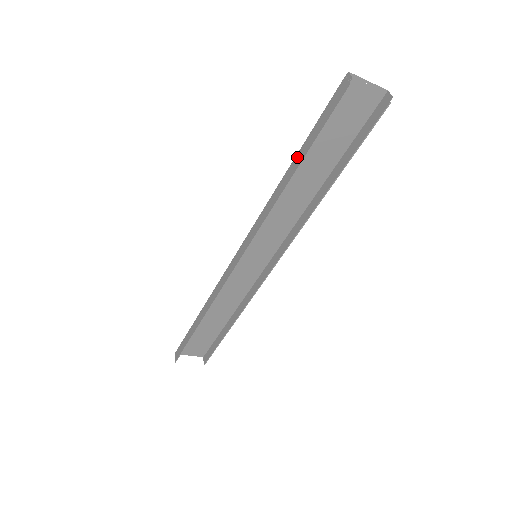
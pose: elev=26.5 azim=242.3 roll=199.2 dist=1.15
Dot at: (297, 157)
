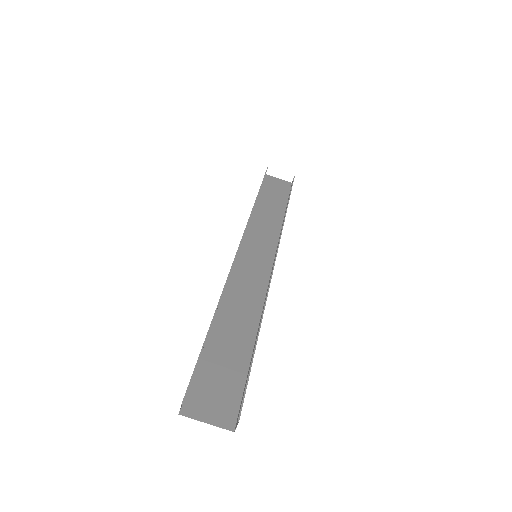
Dot at: occluded
